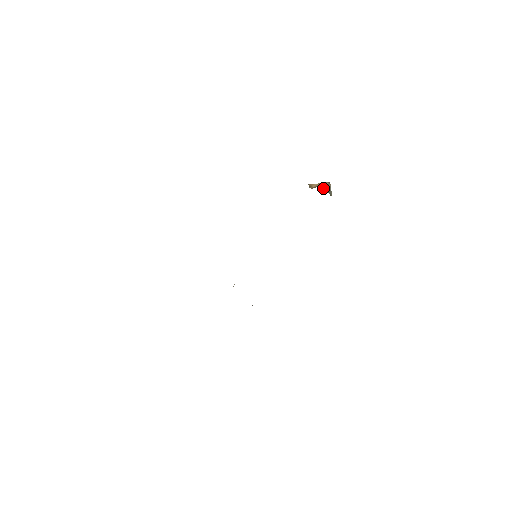
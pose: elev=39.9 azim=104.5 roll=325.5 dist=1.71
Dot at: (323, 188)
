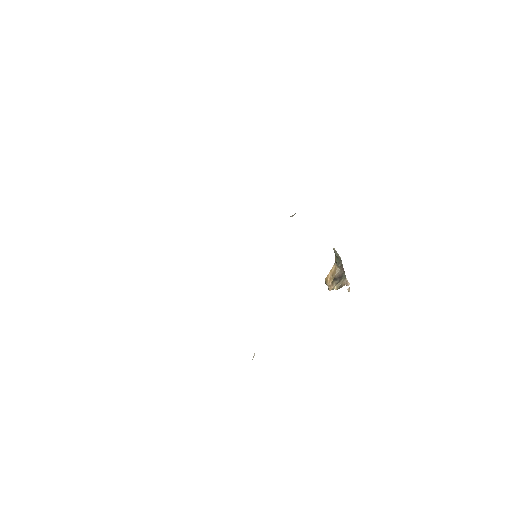
Dot at: (337, 274)
